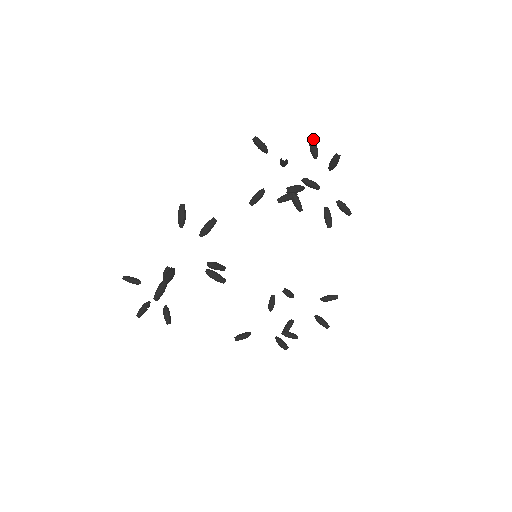
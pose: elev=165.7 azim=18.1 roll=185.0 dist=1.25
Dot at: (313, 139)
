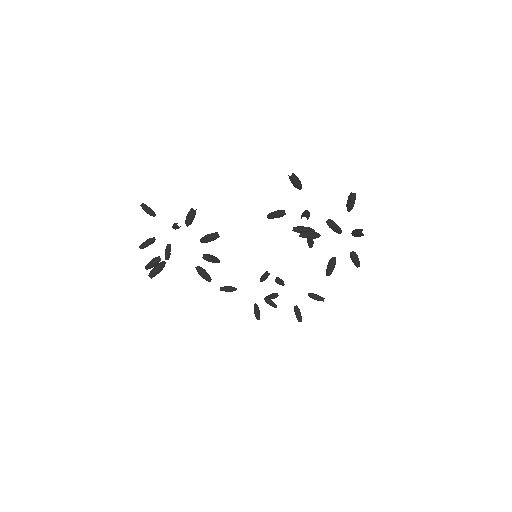
Dot at: (354, 195)
